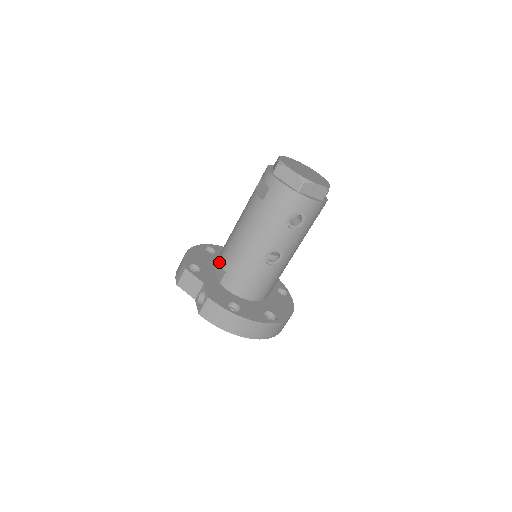
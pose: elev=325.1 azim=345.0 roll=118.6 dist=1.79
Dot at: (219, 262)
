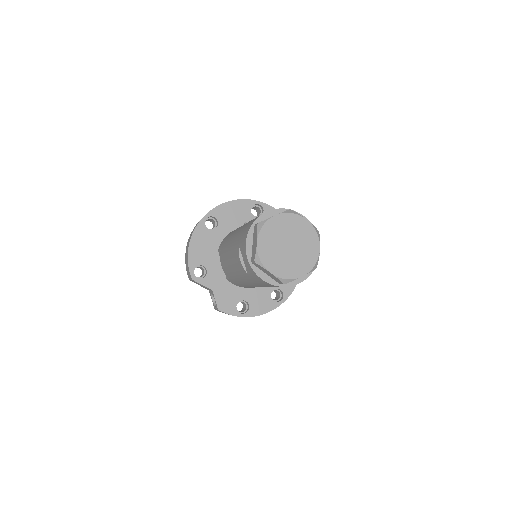
Dot at: occluded
